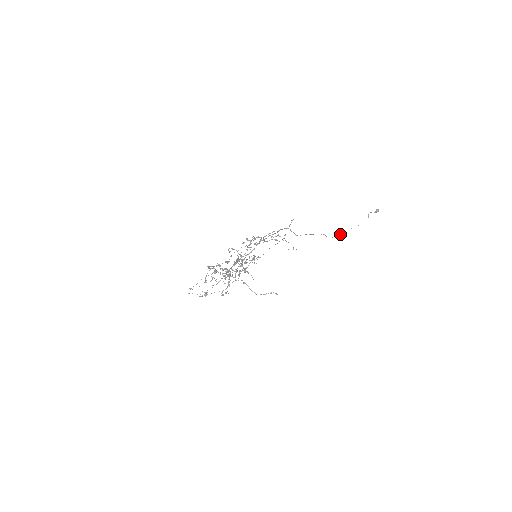
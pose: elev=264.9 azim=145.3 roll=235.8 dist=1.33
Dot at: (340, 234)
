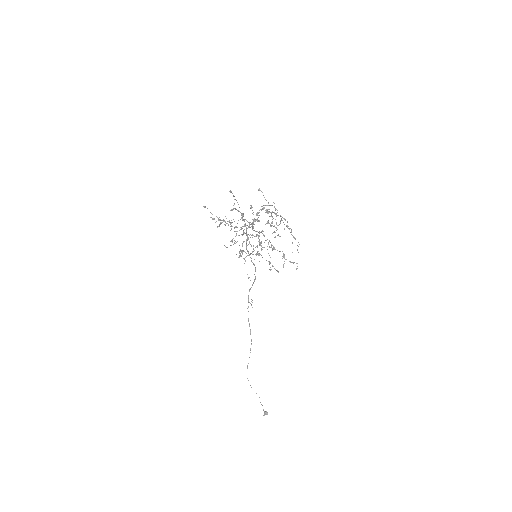
Dot at: occluded
